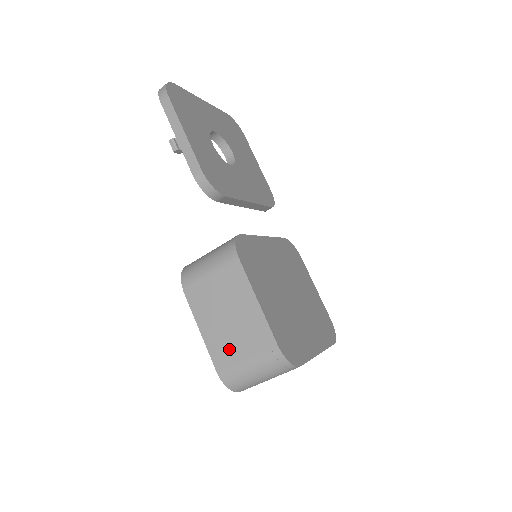
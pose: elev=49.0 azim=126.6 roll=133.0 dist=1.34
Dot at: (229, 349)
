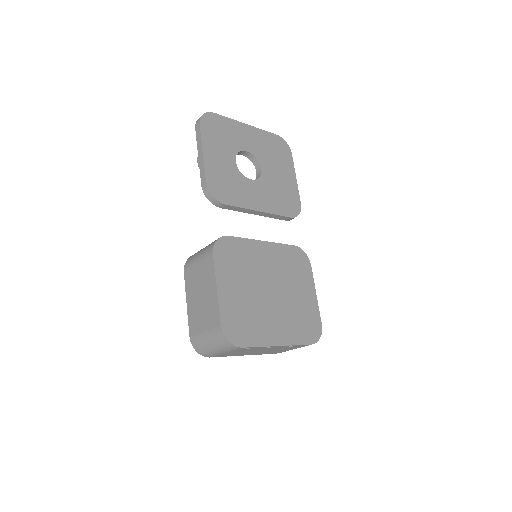
Dot at: (198, 321)
